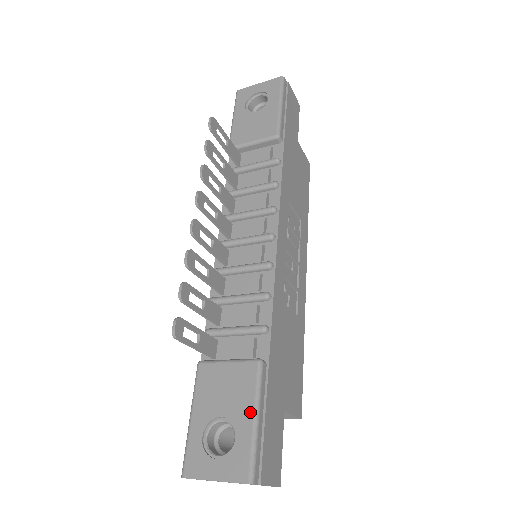
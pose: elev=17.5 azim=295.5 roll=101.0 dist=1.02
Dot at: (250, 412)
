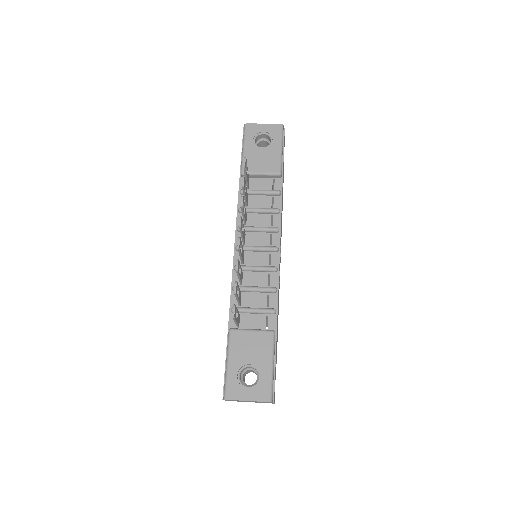
Dot at: (269, 362)
